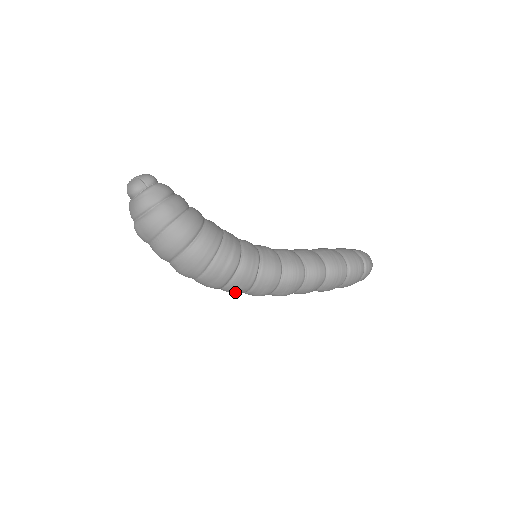
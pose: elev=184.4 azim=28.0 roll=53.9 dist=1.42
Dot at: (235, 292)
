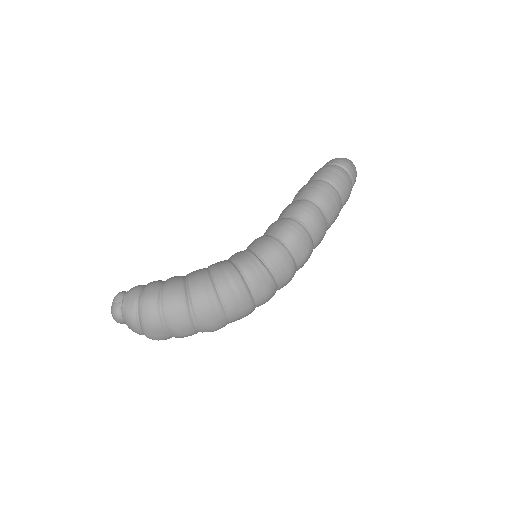
Dot at: (268, 295)
